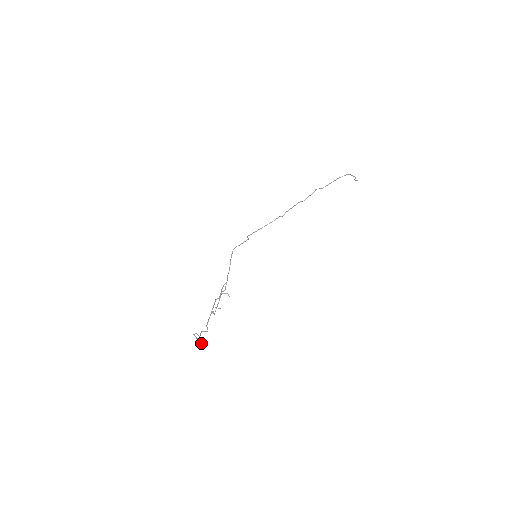
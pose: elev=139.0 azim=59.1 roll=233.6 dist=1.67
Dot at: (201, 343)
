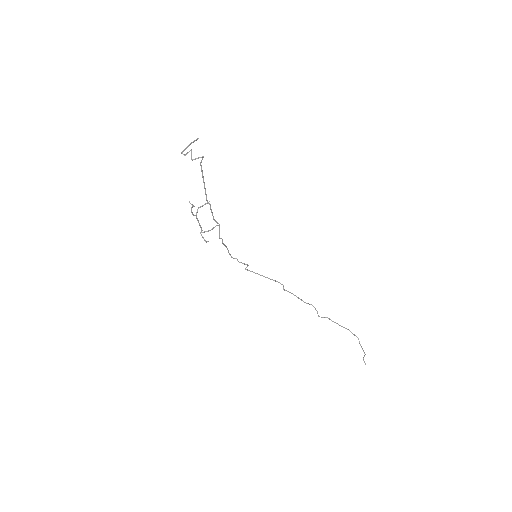
Dot at: (194, 141)
